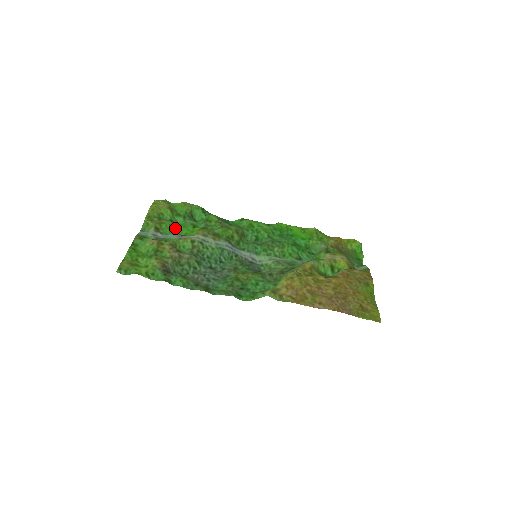
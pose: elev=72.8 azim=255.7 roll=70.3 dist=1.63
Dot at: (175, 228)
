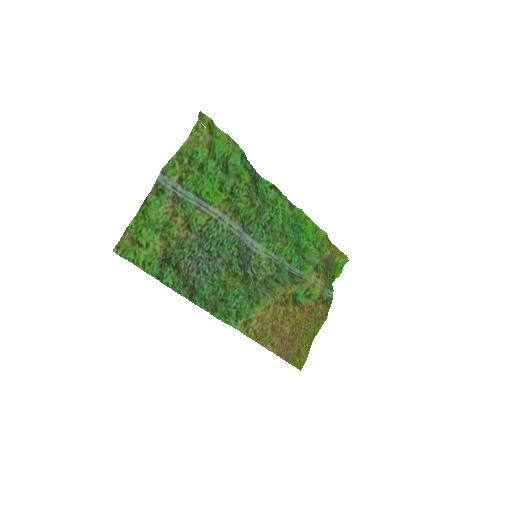
Dot at: (200, 181)
